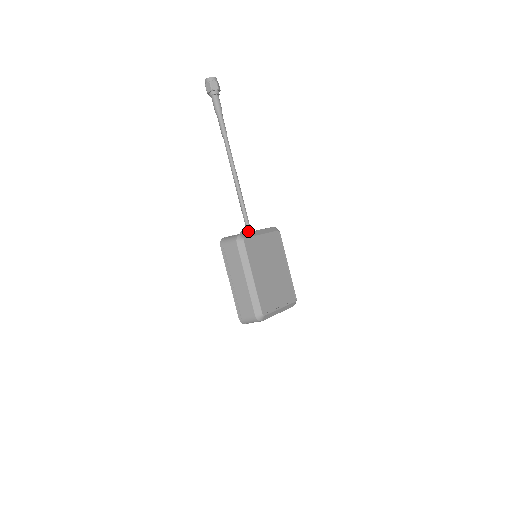
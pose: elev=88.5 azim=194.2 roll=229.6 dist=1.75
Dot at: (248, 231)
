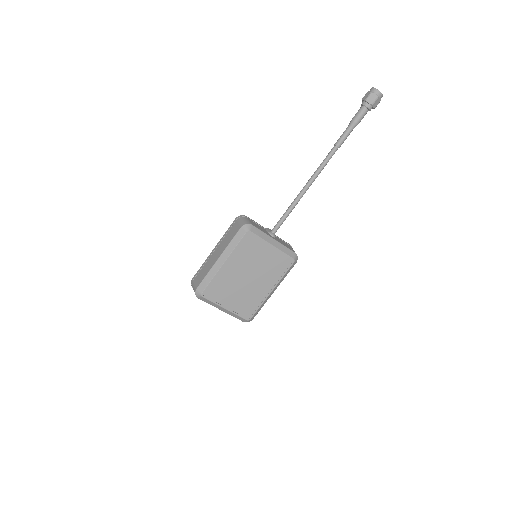
Dot at: (269, 232)
